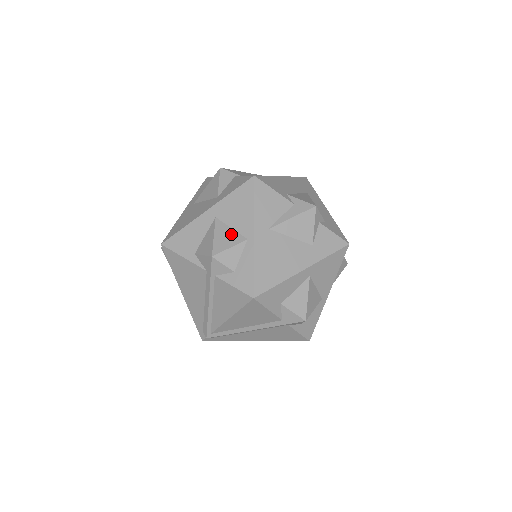
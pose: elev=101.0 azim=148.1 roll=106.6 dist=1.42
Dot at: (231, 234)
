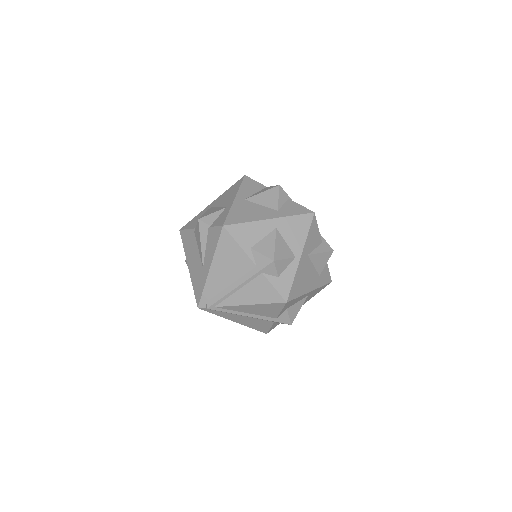
Dot at: (286, 248)
